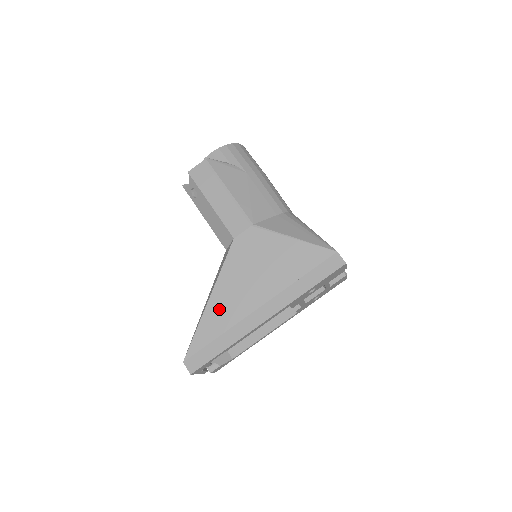
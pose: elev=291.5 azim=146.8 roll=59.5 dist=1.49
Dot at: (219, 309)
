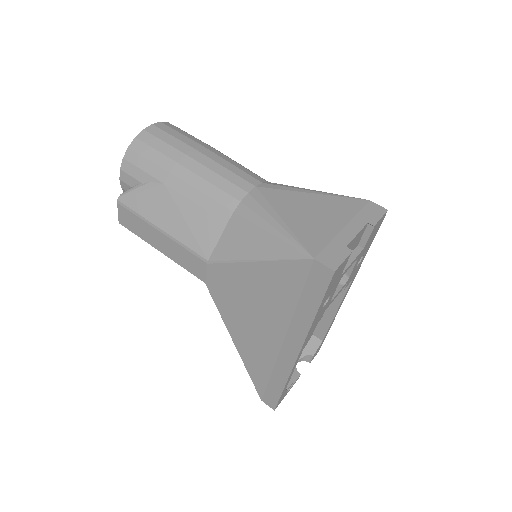
Dot at: (250, 353)
